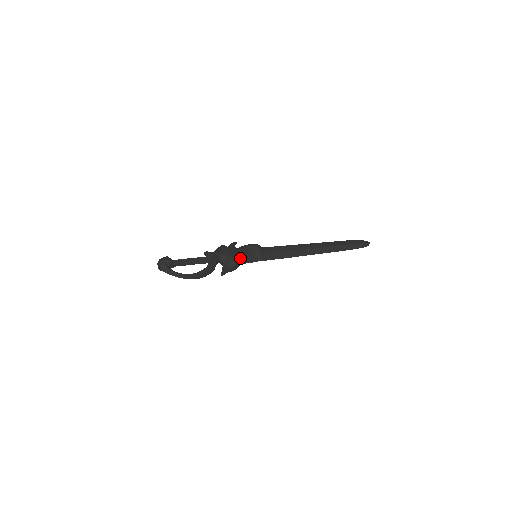
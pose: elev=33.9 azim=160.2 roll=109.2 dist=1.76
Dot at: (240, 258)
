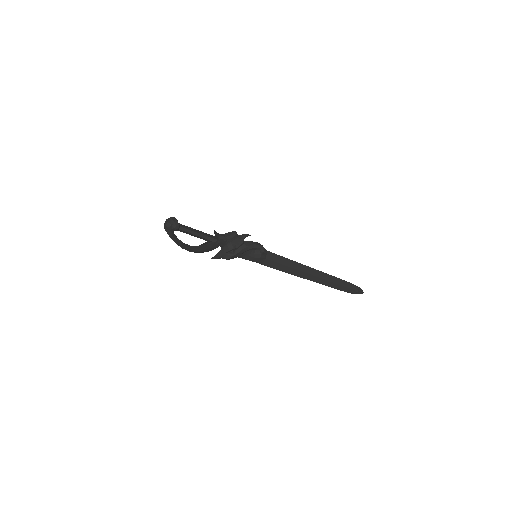
Dot at: (239, 255)
